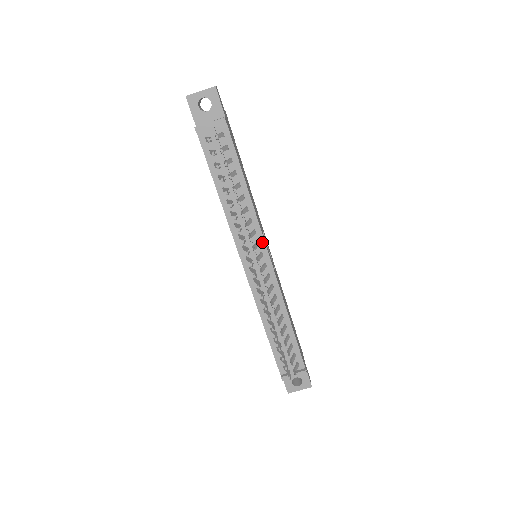
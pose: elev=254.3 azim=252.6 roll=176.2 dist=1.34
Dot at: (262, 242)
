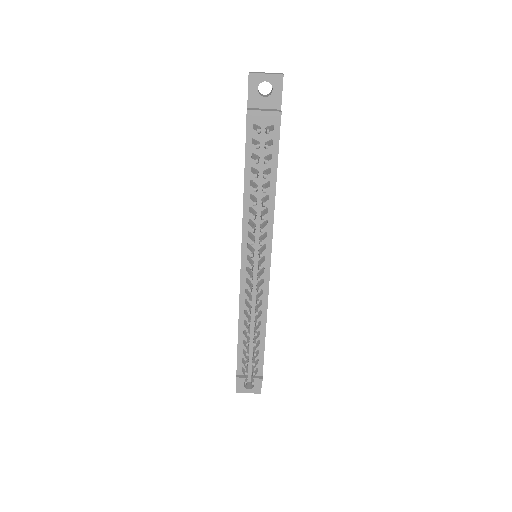
Dot at: (269, 247)
